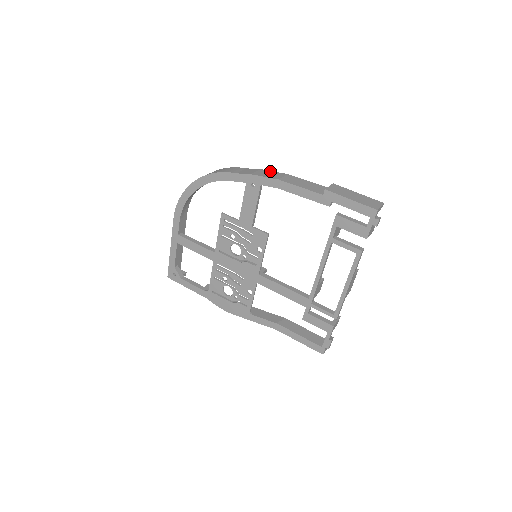
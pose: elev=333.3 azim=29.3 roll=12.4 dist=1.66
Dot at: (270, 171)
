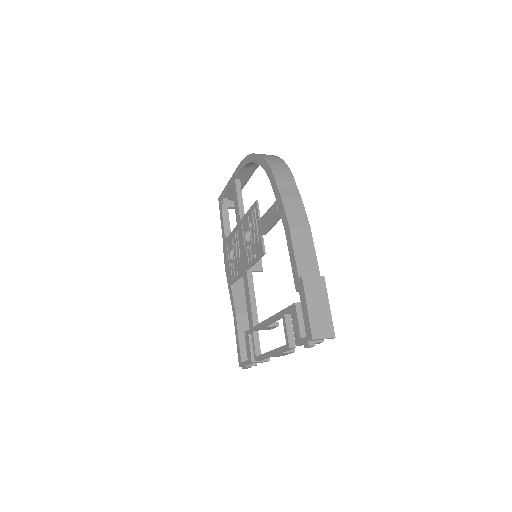
Dot at: (304, 209)
